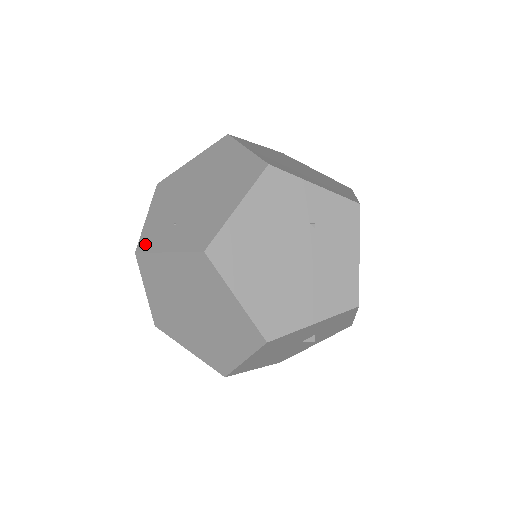
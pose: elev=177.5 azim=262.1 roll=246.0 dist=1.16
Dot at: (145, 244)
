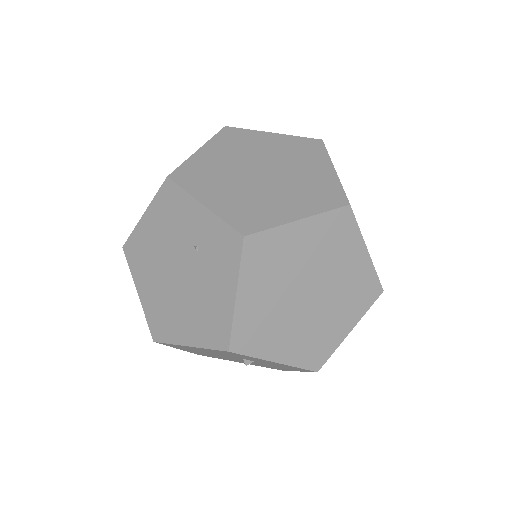
Dot at: occluded
